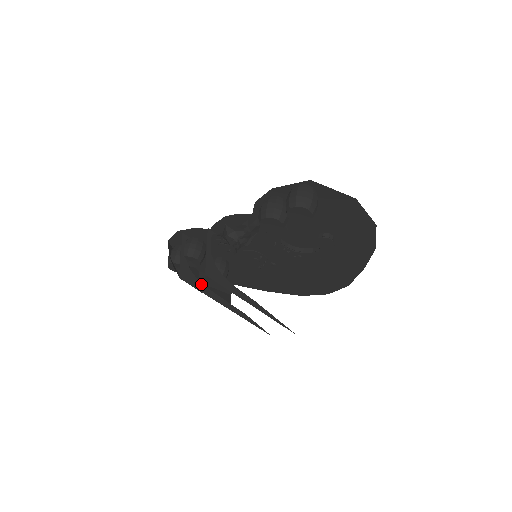
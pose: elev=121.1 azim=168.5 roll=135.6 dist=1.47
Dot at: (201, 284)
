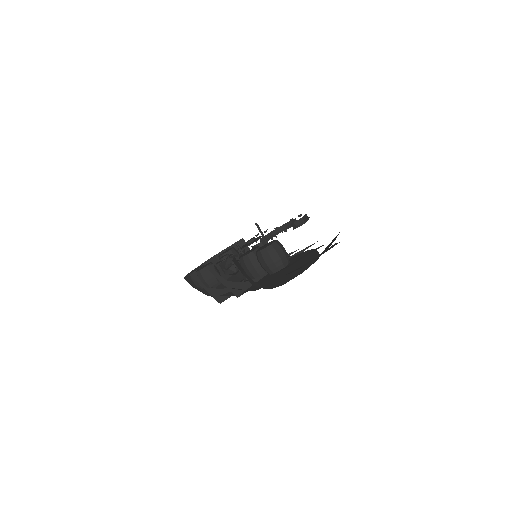
Dot at: occluded
